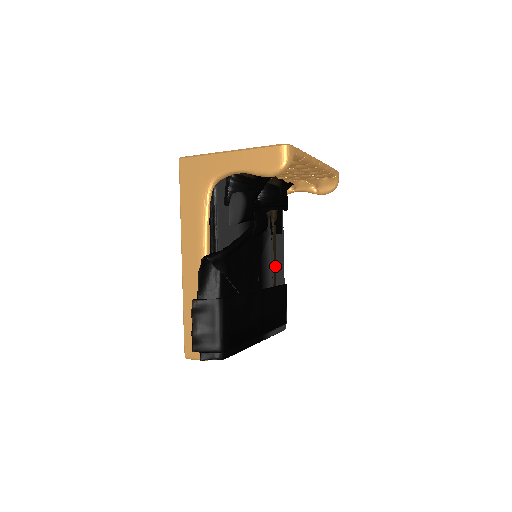
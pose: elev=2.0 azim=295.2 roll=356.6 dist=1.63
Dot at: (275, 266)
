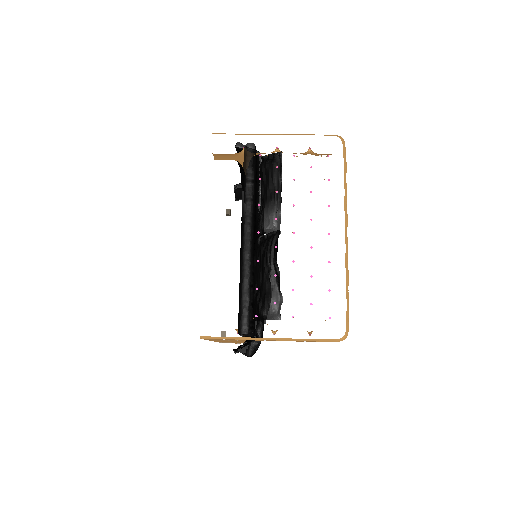
Dot at: occluded
